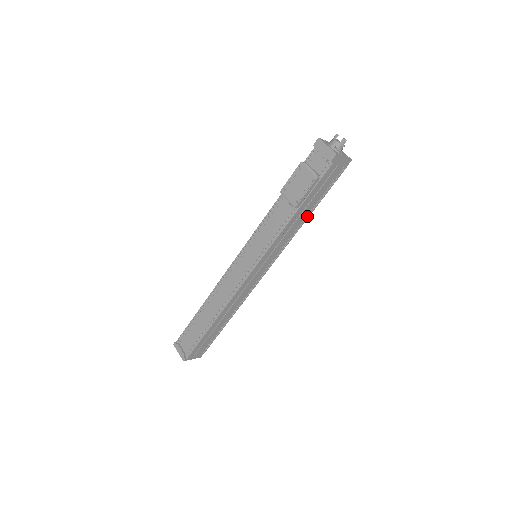
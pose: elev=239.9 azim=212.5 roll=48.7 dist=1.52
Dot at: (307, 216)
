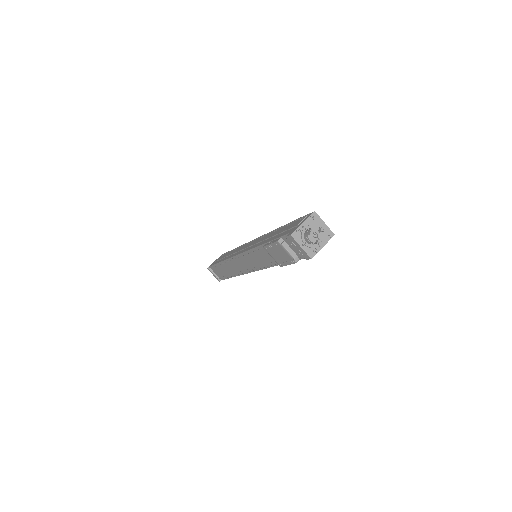
Dot at: occluded
